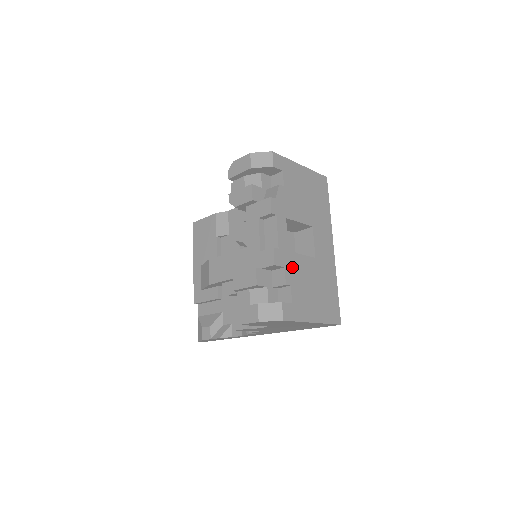
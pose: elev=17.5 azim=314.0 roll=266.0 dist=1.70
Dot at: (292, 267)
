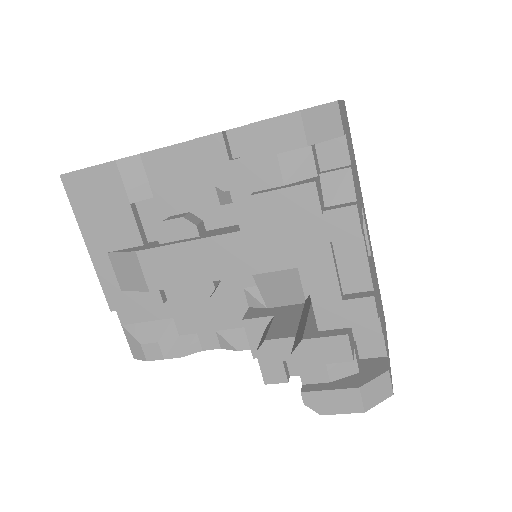
Dot at: (377, 301)
